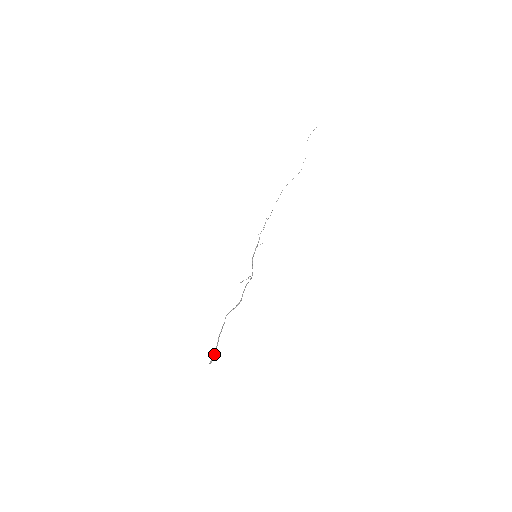
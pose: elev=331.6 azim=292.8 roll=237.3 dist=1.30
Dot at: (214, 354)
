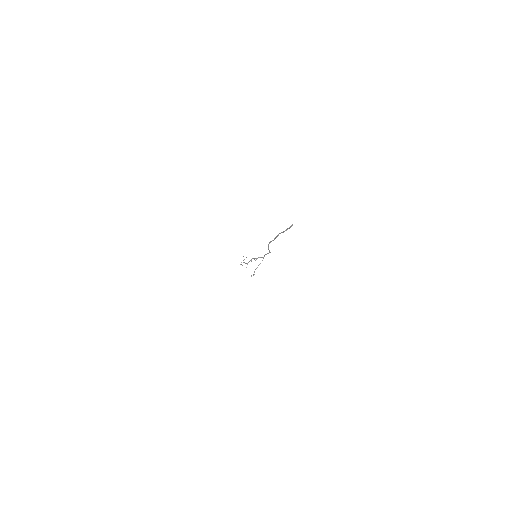
Dot at: (289, 228)
